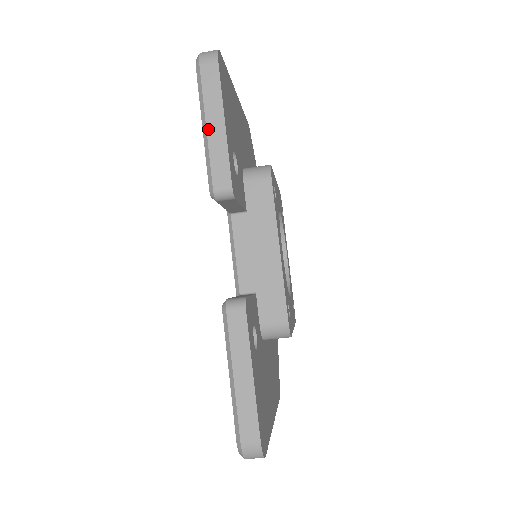
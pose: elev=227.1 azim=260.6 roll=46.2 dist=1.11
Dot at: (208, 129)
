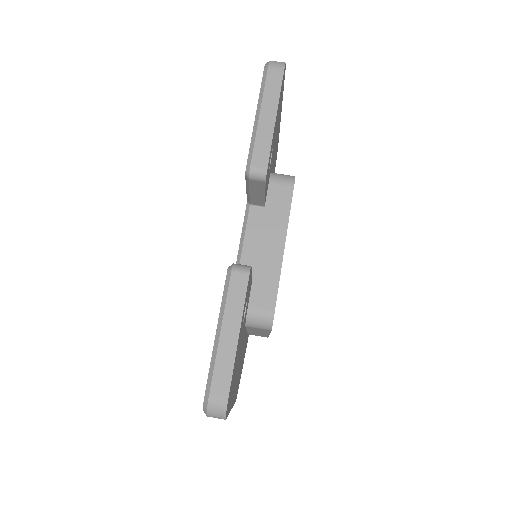
Dot at: (260, 118)
